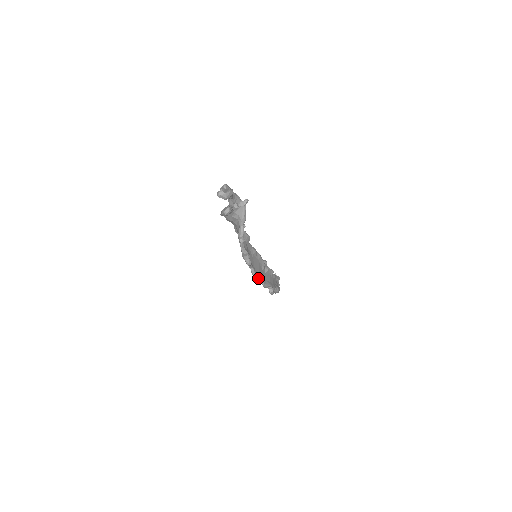
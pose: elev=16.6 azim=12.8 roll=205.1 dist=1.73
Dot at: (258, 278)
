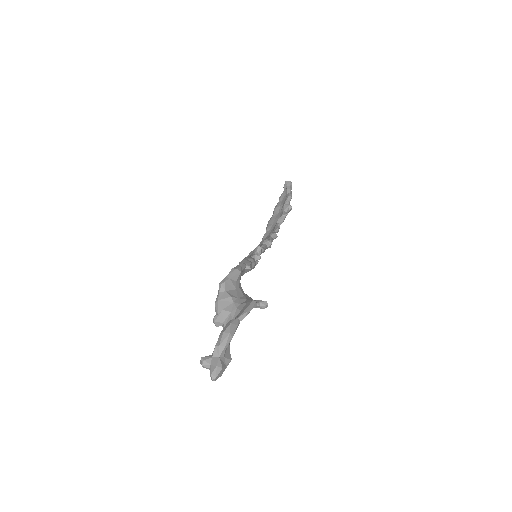
Dot at: occluded
